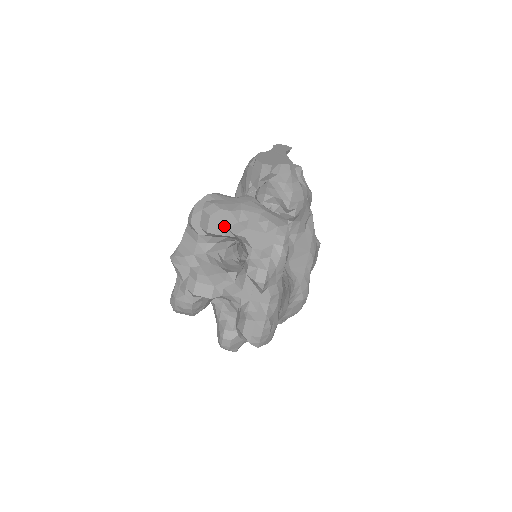
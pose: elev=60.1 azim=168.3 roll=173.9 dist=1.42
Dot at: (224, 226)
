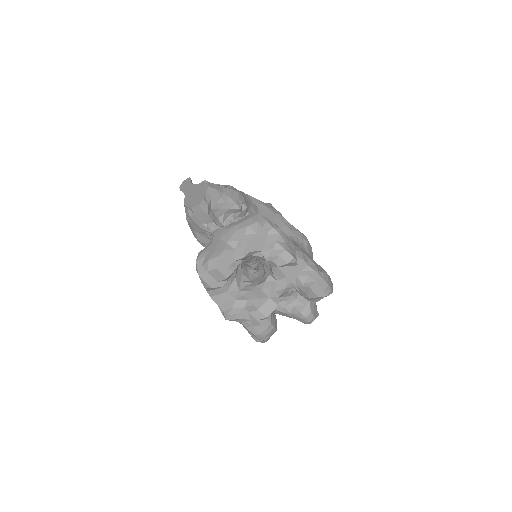
Dot at: (231, 263)
